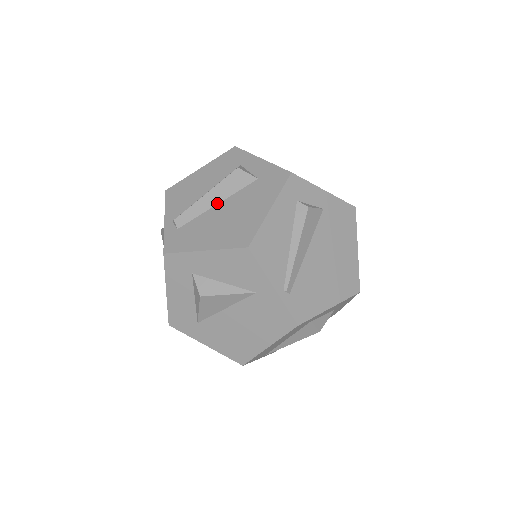
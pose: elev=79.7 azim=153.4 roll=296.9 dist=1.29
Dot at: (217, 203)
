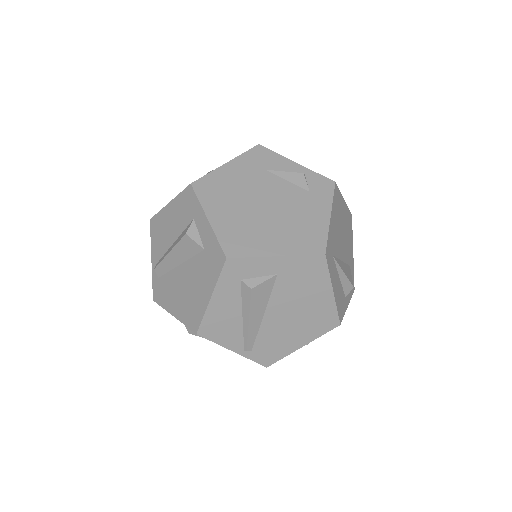
Dot at: (179, 264)
